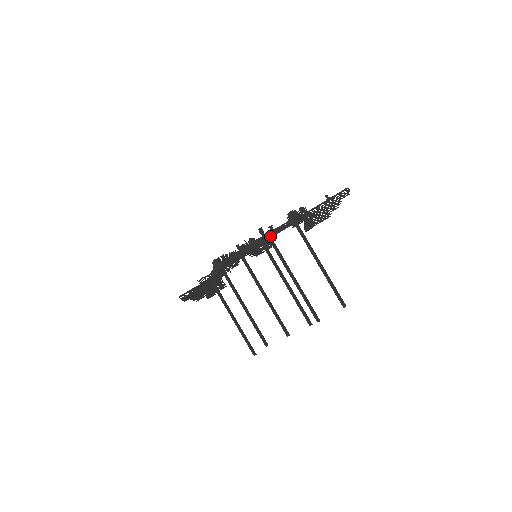
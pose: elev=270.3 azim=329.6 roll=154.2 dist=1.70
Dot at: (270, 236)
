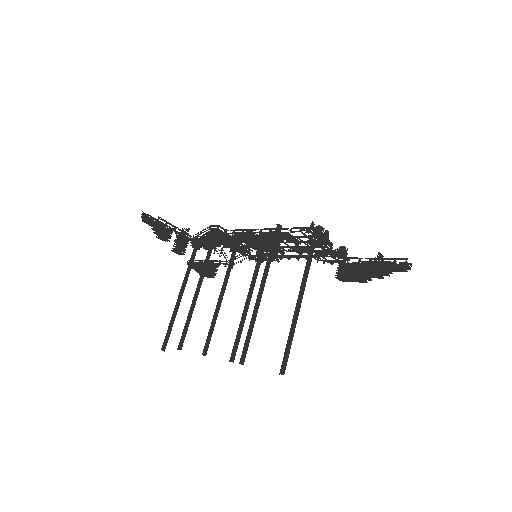
Dot at: (277, 232)
